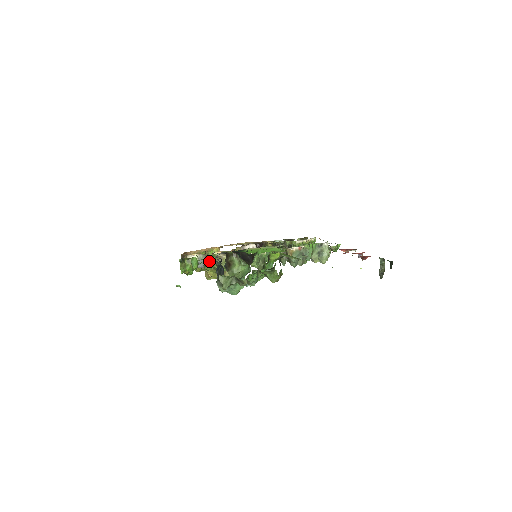
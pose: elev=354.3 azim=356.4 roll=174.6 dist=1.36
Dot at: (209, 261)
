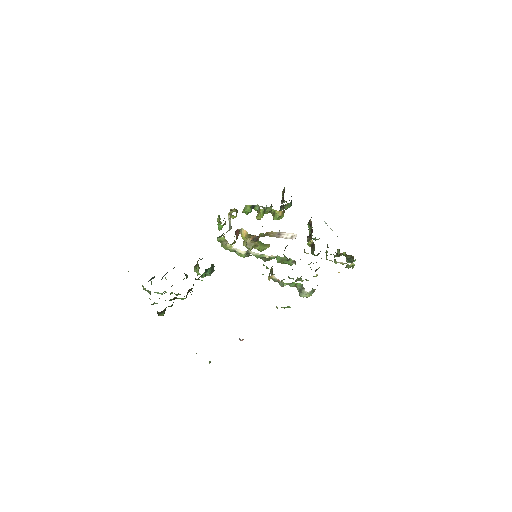
Dot at: (220, 237)
